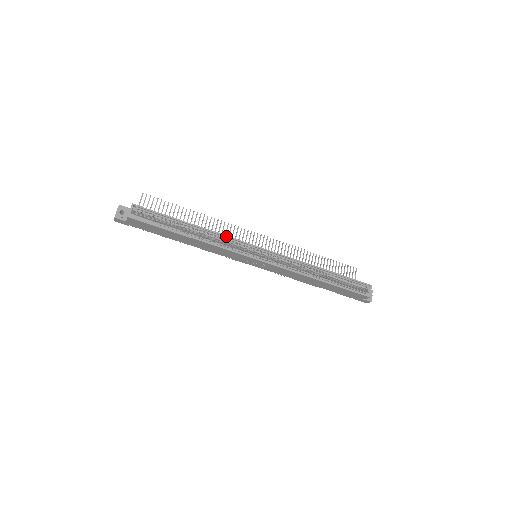
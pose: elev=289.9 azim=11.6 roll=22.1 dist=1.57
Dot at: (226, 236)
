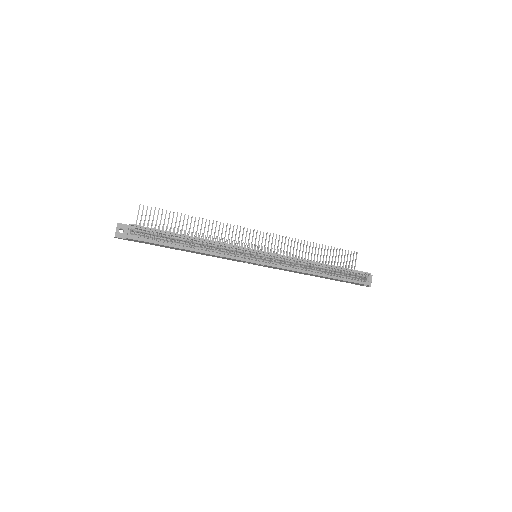
Dot at: (225, 244)
